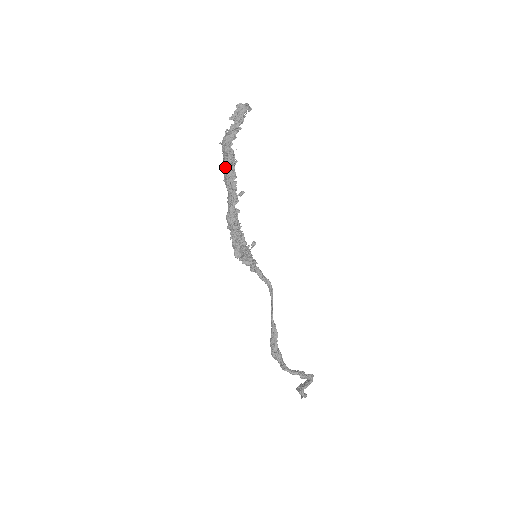
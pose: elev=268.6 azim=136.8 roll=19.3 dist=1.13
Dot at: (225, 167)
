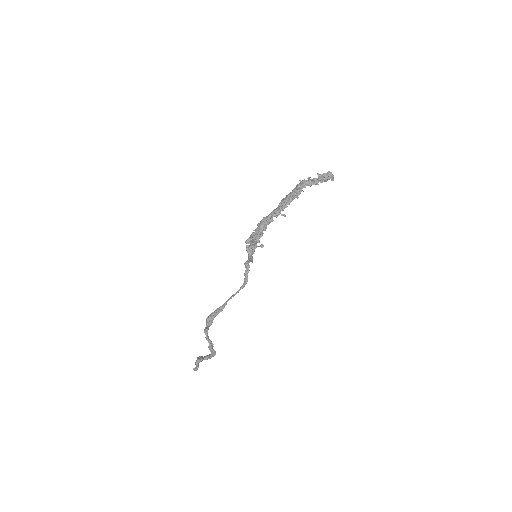
Dot at: occluded
